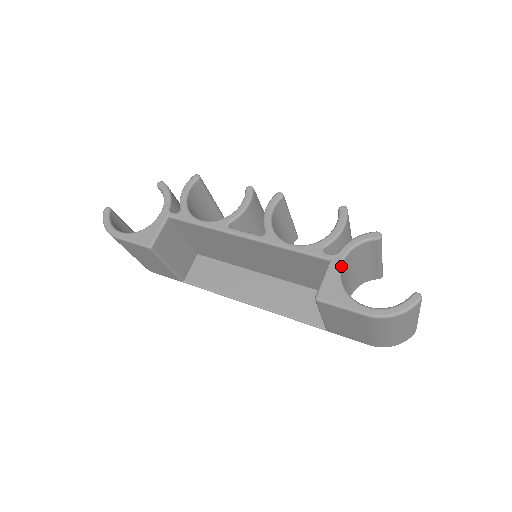
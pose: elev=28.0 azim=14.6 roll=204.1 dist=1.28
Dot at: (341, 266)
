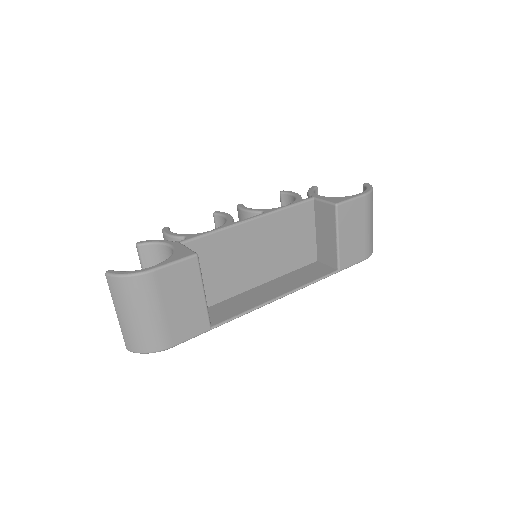
Dot at: (322, 196)
